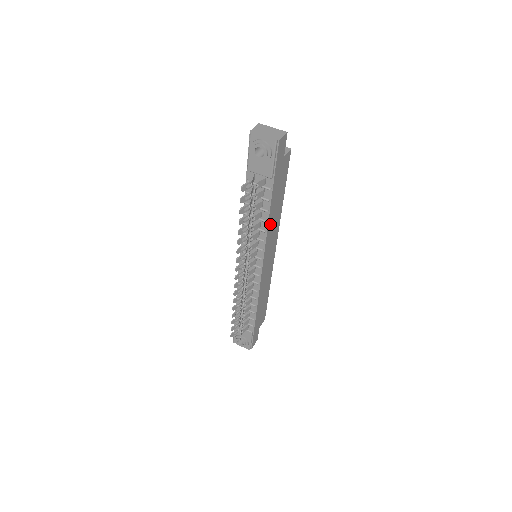
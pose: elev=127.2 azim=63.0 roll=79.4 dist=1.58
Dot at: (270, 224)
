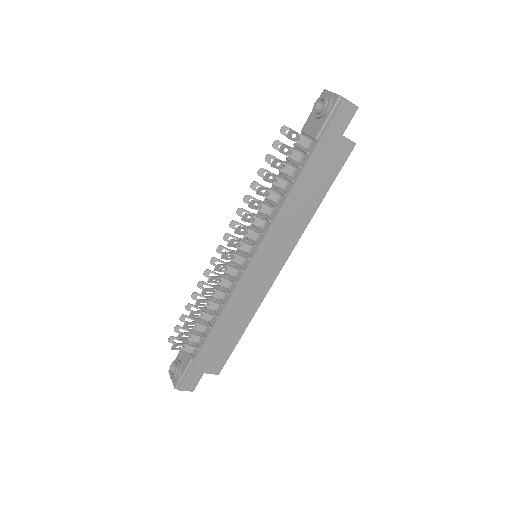
Dot at: (288, 207)
